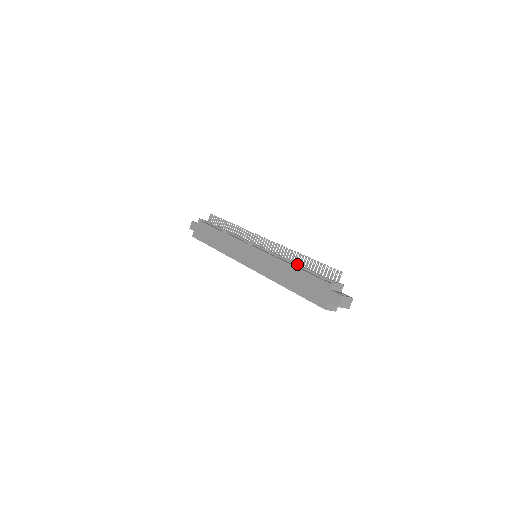
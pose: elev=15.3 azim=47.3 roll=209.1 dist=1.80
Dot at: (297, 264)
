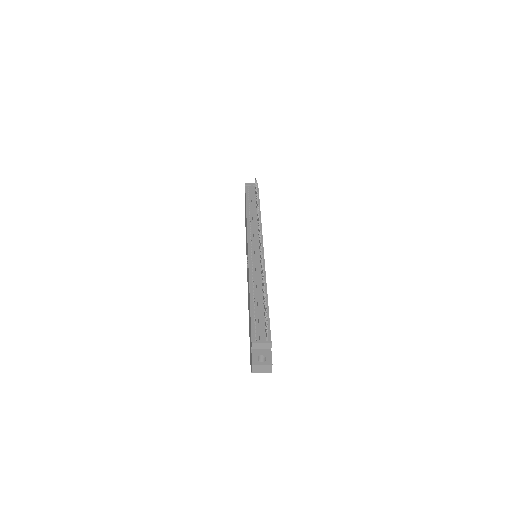
Dot at: (256, 293)
